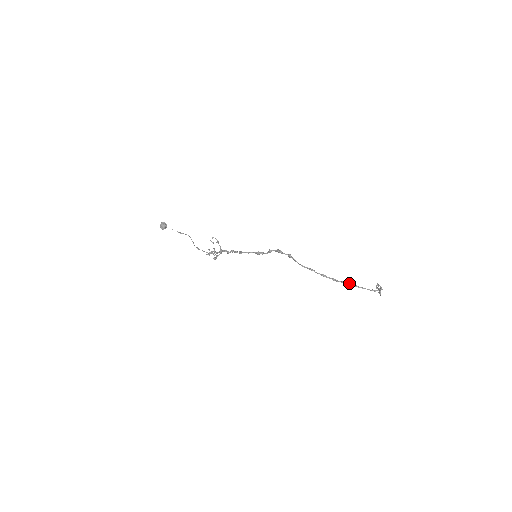
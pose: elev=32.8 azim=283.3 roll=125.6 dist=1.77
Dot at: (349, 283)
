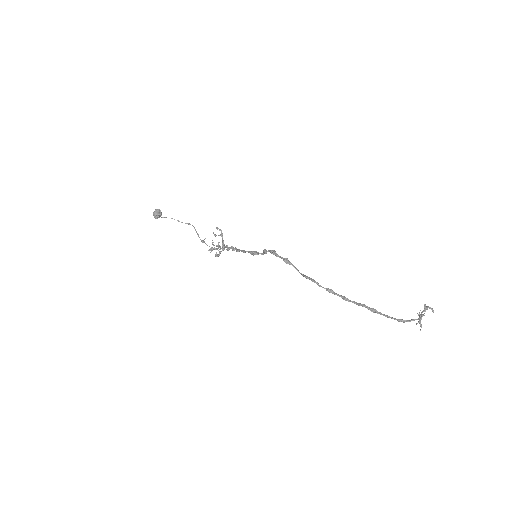
Dot at: (365, 306)
